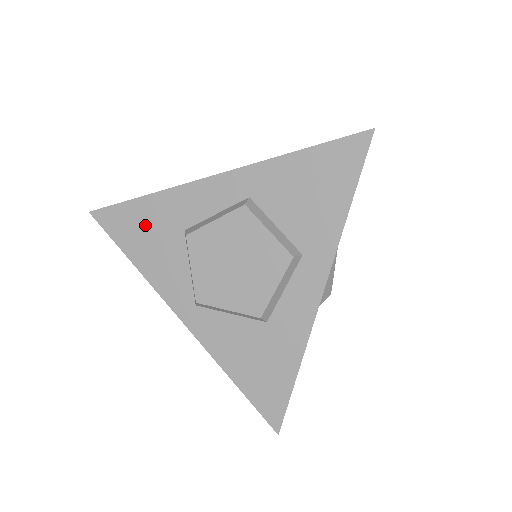
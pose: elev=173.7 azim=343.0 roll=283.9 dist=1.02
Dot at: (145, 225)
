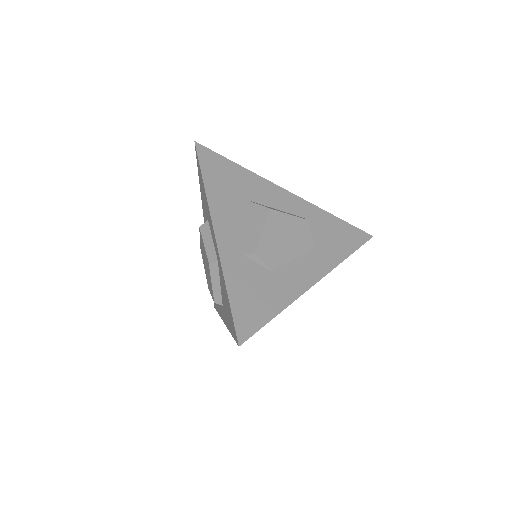
Dot at: (202, 189)
